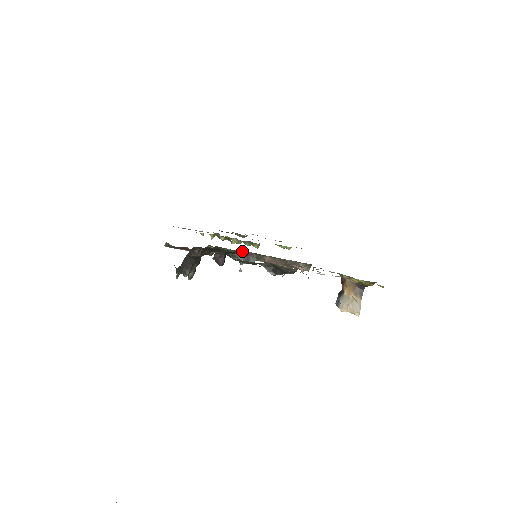
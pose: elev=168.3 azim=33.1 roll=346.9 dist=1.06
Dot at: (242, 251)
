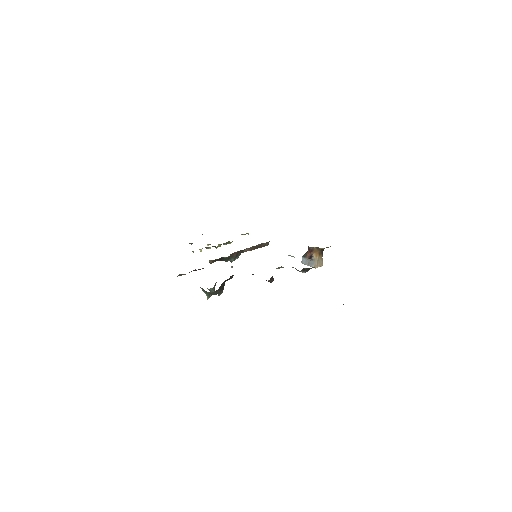
Dot at: (233, 253)
